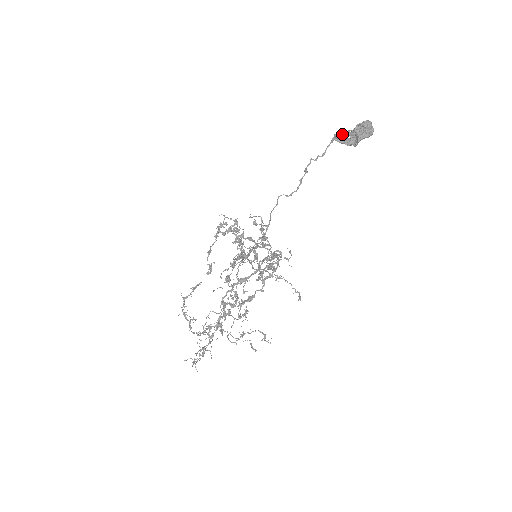
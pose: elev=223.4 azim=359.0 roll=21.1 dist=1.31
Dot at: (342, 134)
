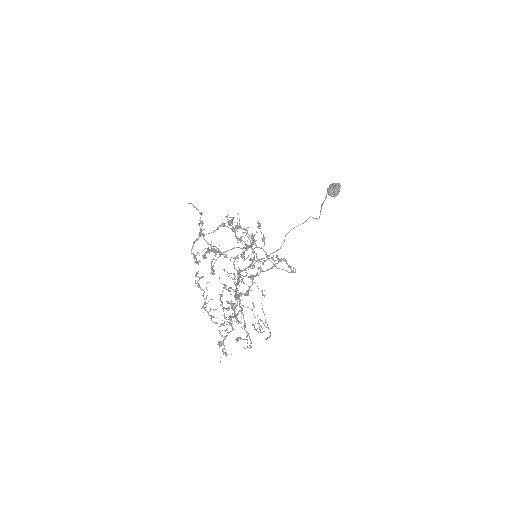
Dot at: occluded
